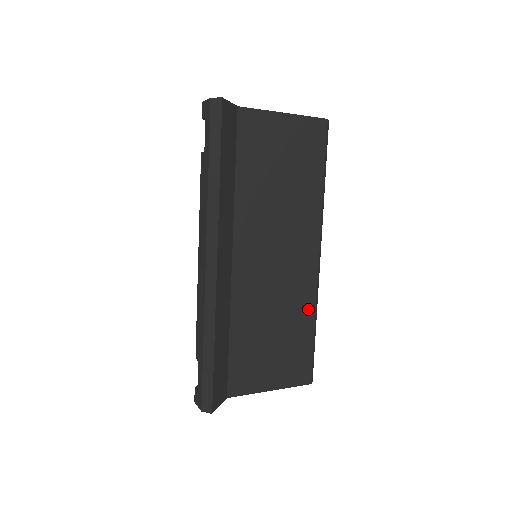
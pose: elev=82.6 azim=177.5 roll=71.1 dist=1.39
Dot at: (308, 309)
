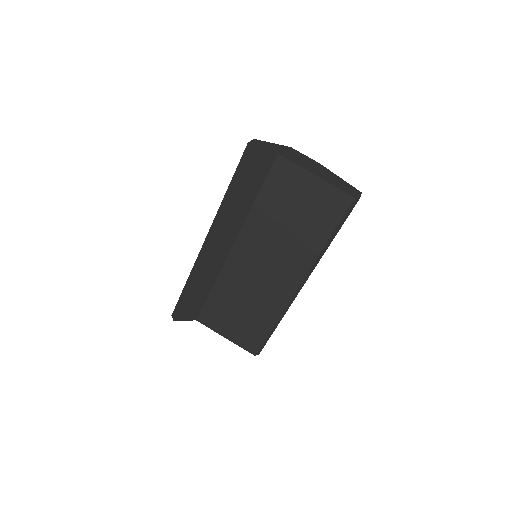
Dot at: (273, 313)
